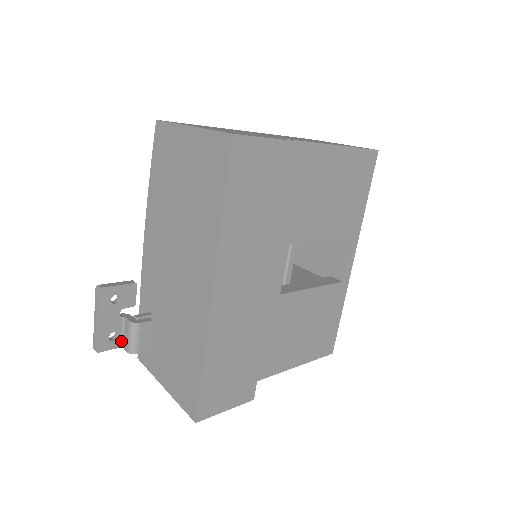
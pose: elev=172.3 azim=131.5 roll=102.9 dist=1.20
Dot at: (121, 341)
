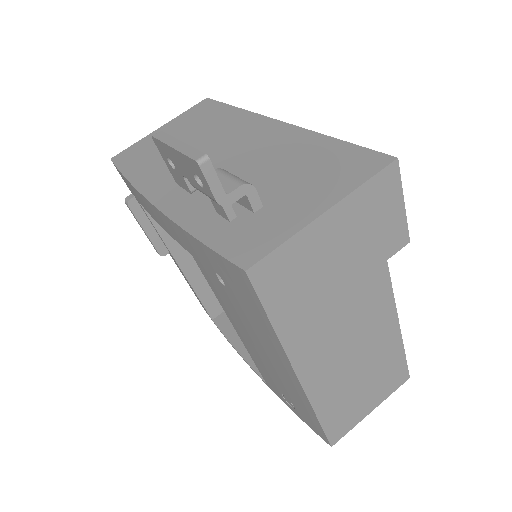
Dot at: occluded
